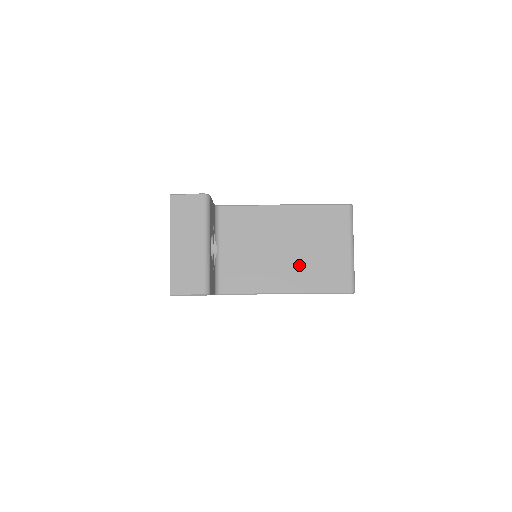
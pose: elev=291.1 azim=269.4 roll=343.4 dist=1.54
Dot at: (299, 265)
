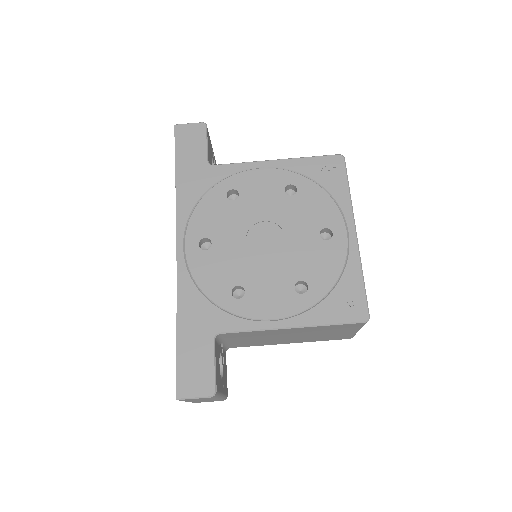
Dot at: (304, 338)
